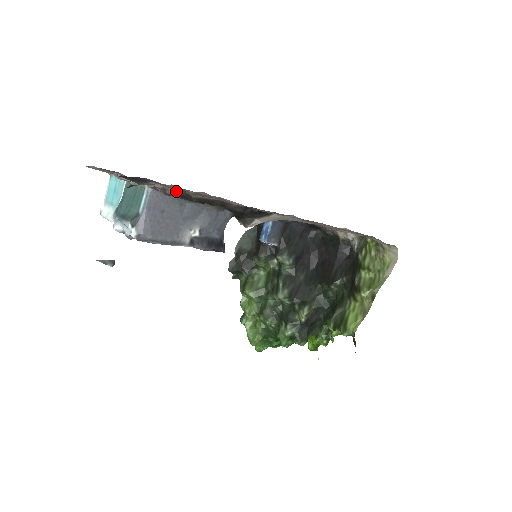
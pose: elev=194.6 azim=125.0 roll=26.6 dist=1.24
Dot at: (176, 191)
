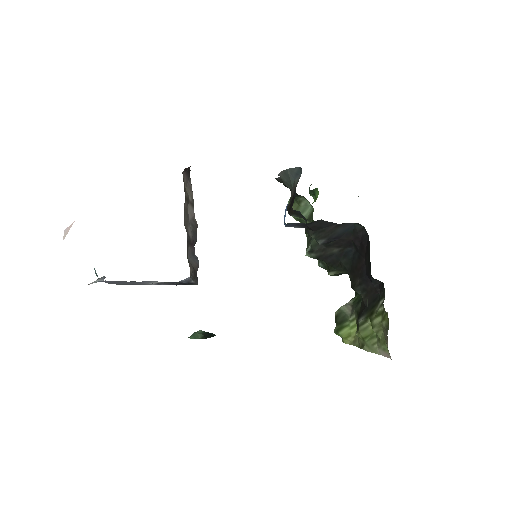
Dot at: occluded
